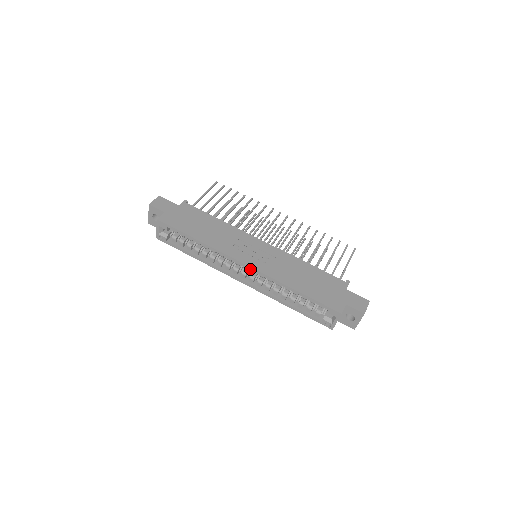
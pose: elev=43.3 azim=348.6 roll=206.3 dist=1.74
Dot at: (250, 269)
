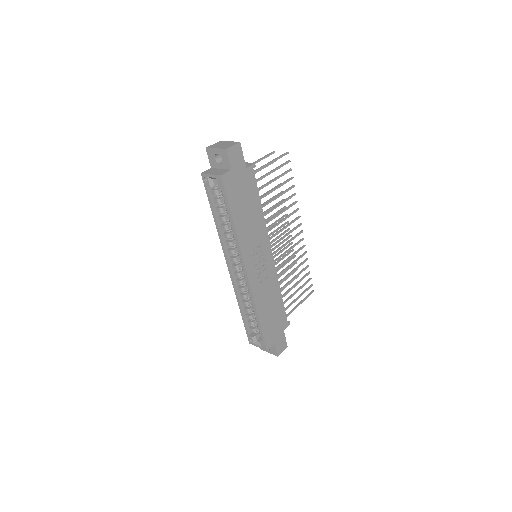
Dot at: (246, 277)
